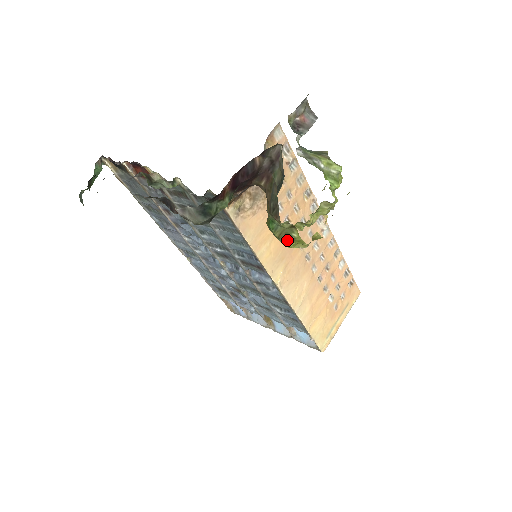
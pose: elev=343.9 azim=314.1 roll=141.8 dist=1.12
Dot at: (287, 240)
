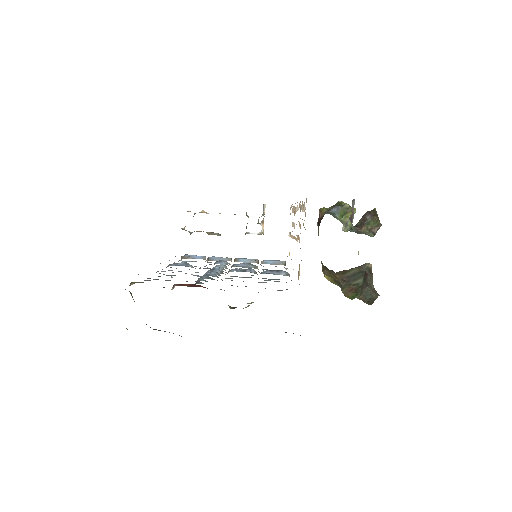
Dot at: occluded
